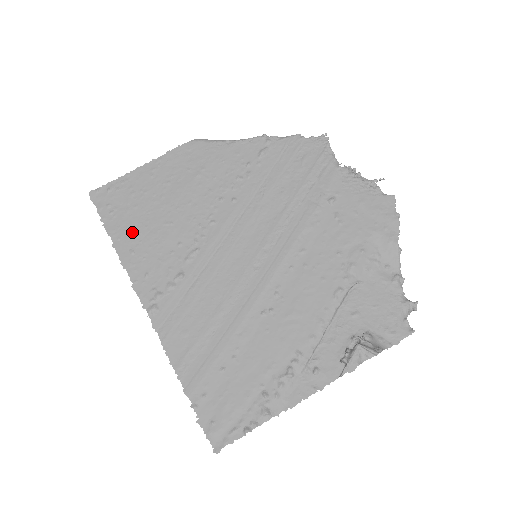
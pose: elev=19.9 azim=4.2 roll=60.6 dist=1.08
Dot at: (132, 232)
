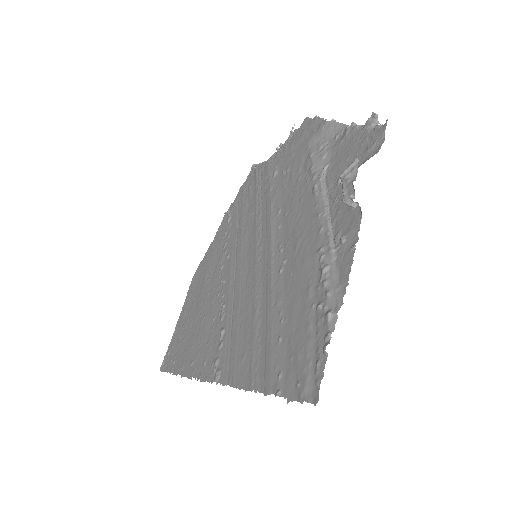
Dot at: (187, 354)
